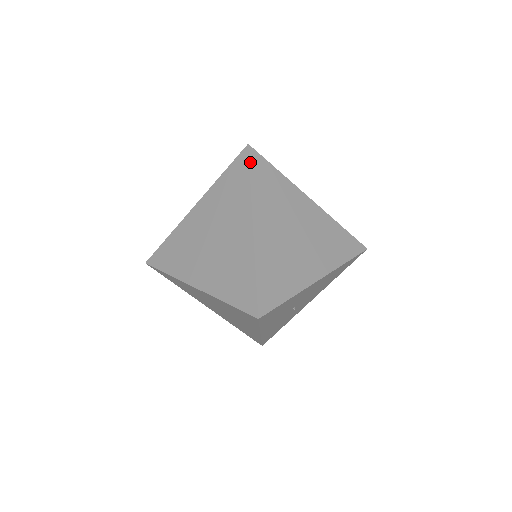
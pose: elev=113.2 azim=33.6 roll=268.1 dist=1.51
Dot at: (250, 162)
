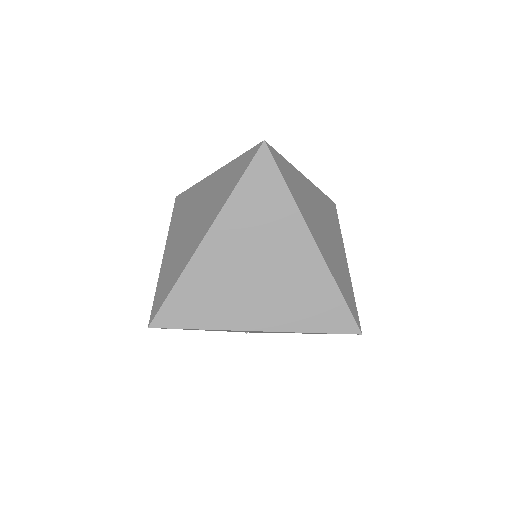
Dot at: (251, 164)
